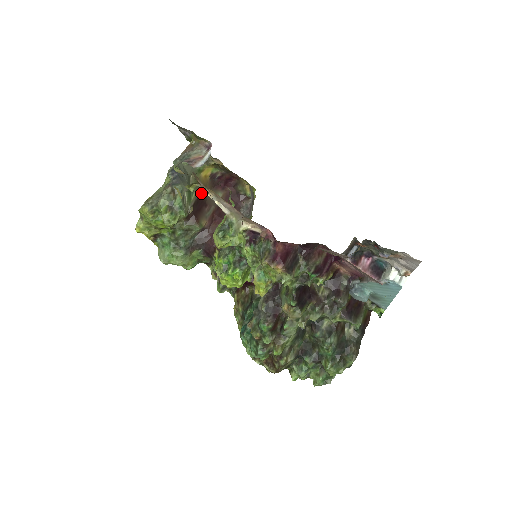
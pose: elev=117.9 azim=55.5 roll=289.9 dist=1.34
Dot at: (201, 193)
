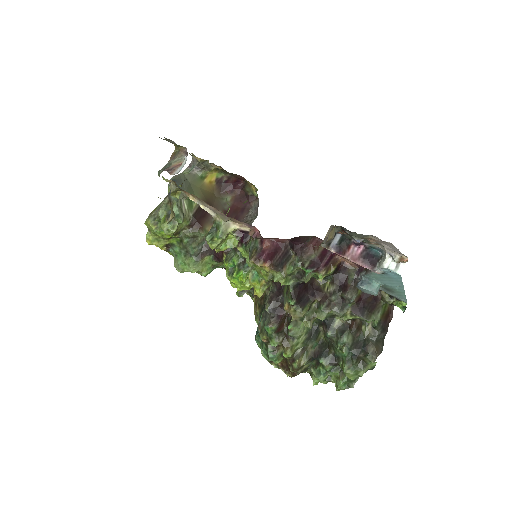
Dot at: (205, 199)
